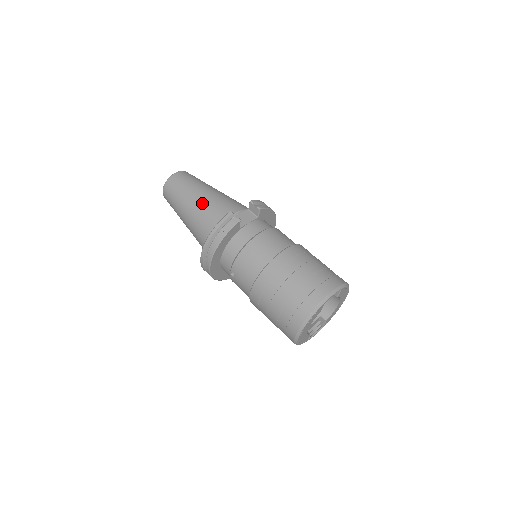
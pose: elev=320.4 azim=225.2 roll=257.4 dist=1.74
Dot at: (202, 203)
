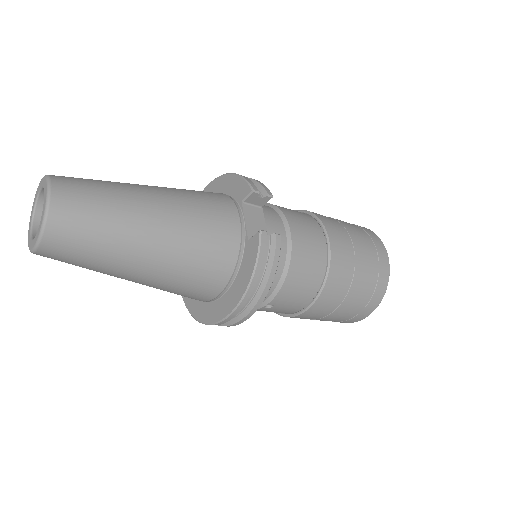
Dot at: (175, 235)
